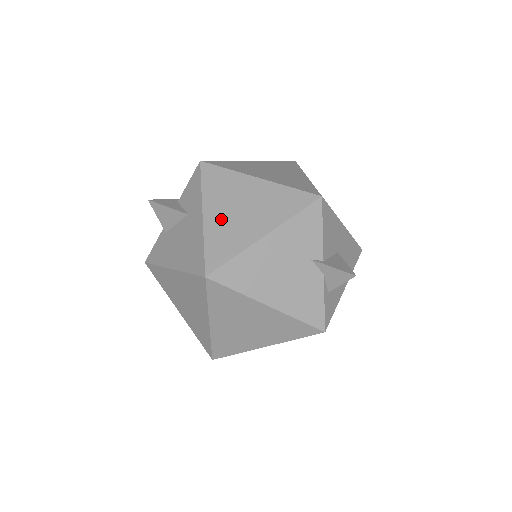
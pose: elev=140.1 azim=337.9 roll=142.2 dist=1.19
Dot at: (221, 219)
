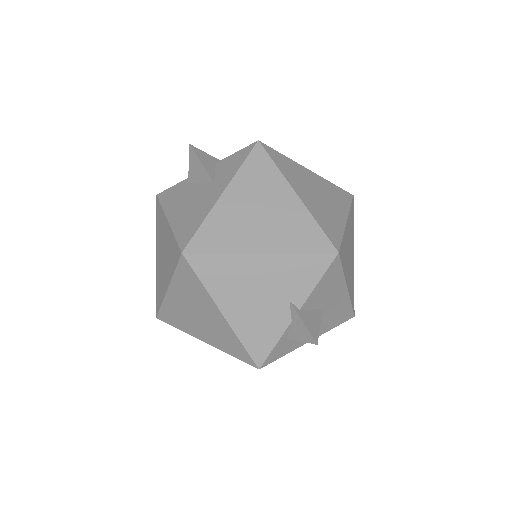
Dot at: (235, 209)
